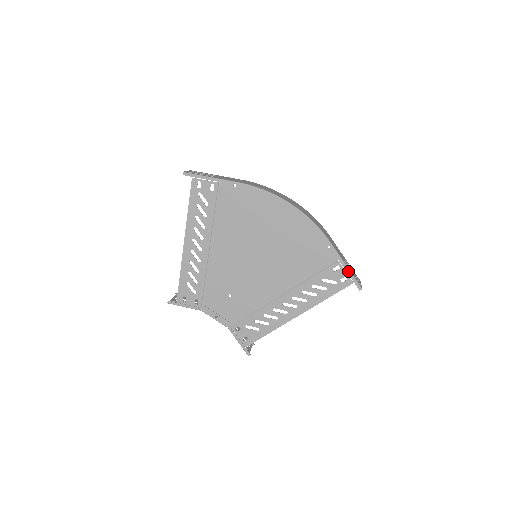
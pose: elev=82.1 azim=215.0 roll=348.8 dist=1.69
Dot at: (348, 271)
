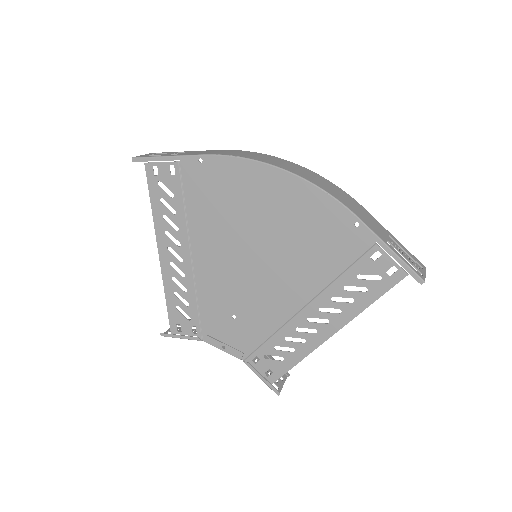
Dot at: (395, 257)
